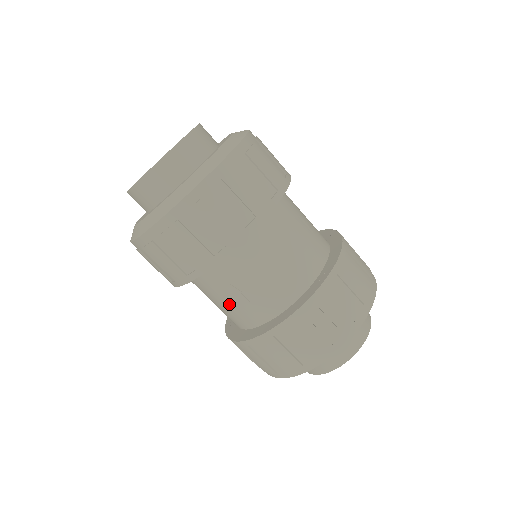
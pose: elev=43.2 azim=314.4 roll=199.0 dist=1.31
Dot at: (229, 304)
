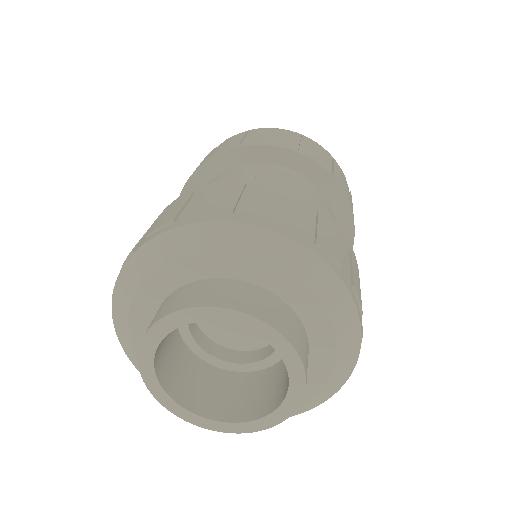
Dot at: occluded
